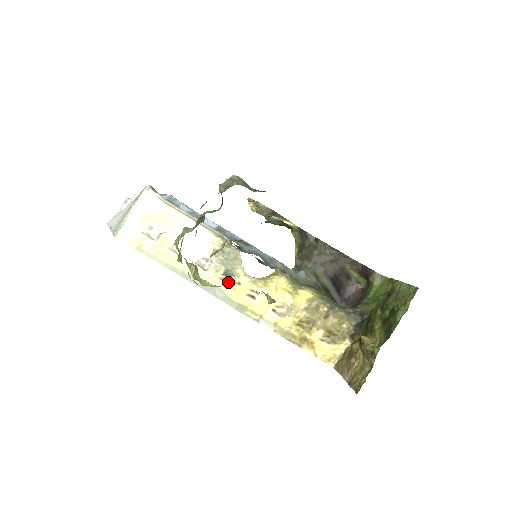
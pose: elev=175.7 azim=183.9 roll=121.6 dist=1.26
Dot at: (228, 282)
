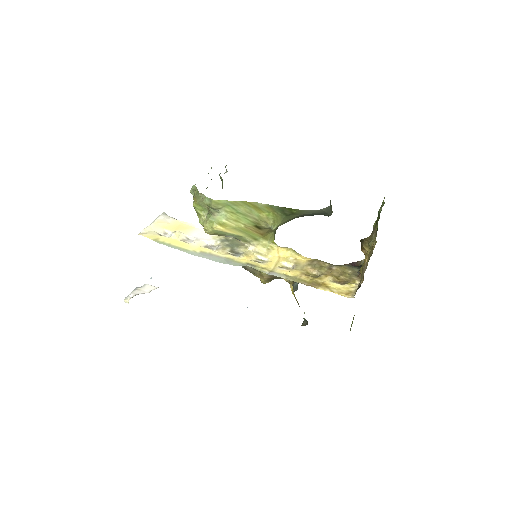
Dot at: (235, 256)
